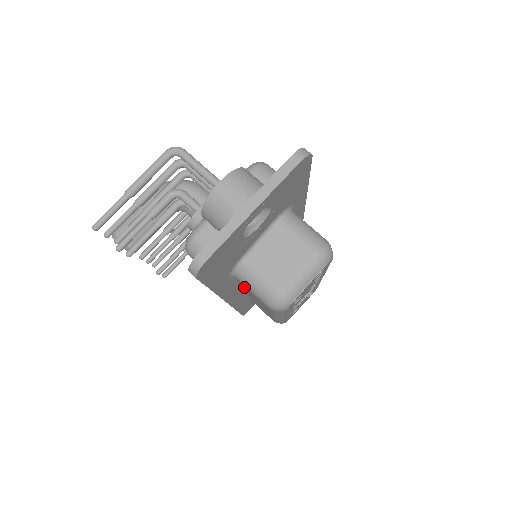
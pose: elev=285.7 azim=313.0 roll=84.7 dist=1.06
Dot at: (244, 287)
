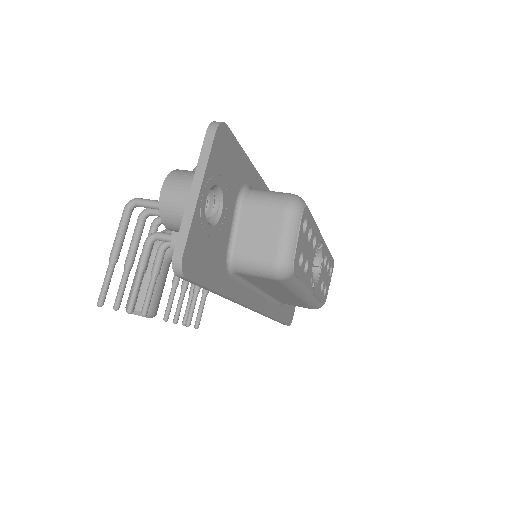
Dot at: (251, 280)
